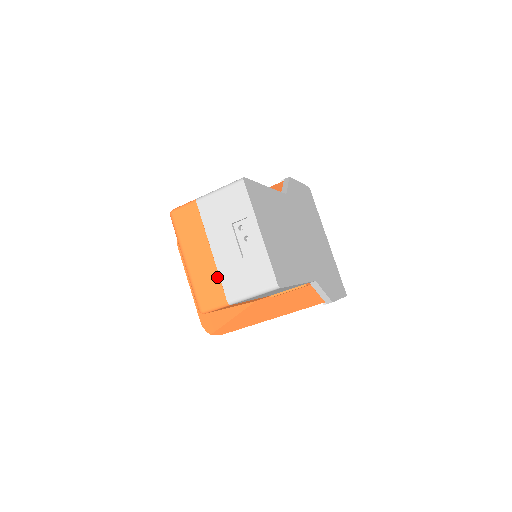
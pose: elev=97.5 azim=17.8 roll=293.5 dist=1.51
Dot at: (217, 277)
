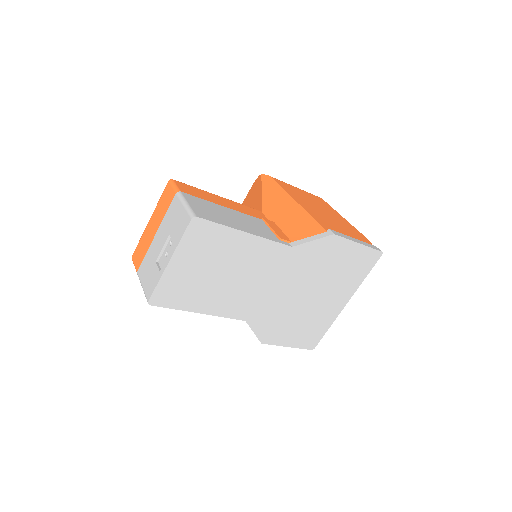
Dot at: (146, 252)
